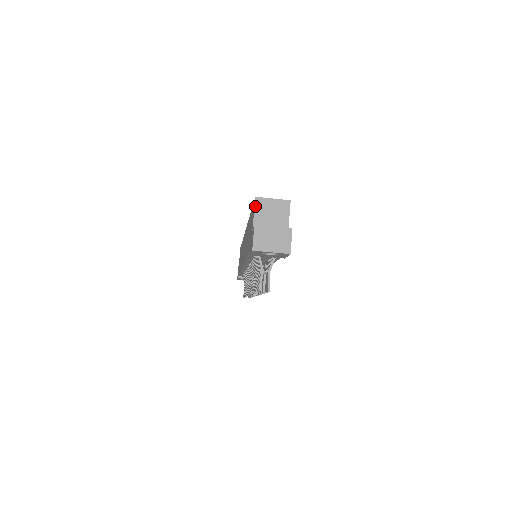
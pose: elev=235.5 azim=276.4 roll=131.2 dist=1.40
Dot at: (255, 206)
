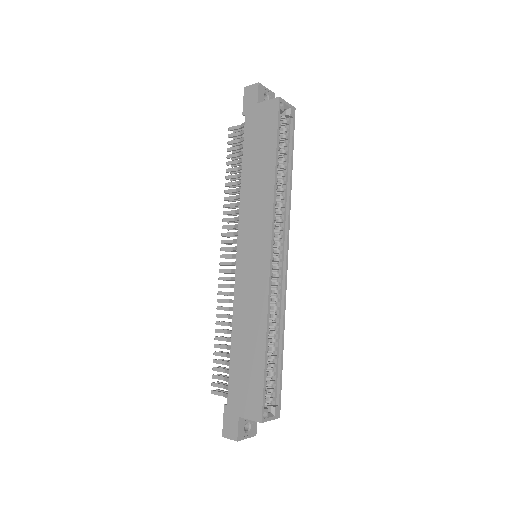
Dot at: (255, 421)
